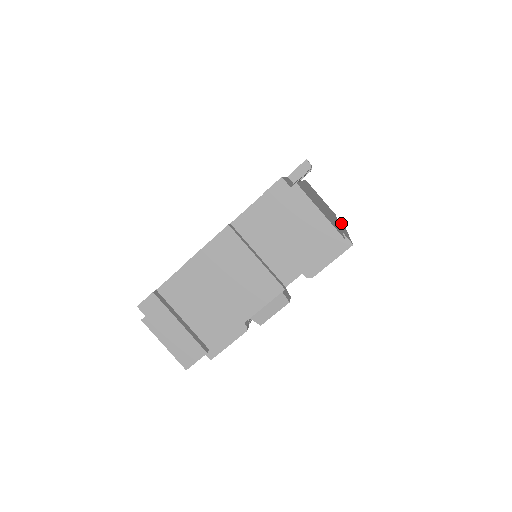
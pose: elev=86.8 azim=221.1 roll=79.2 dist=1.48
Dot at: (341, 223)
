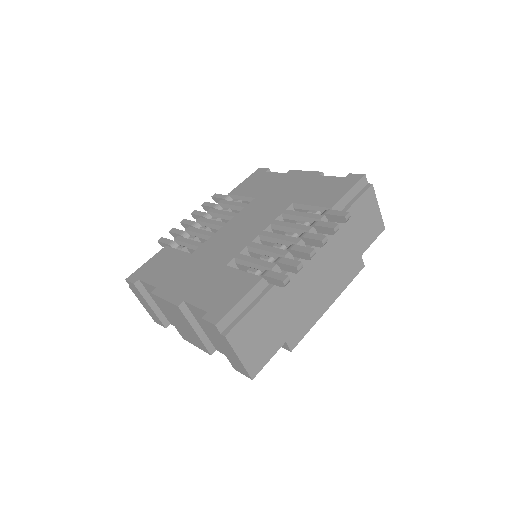
Dot at: (362, 261)
